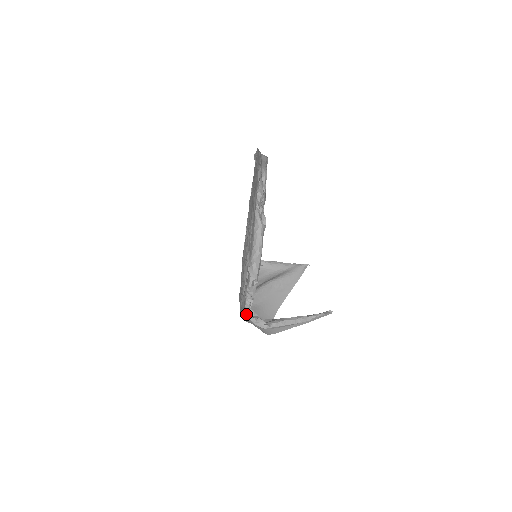
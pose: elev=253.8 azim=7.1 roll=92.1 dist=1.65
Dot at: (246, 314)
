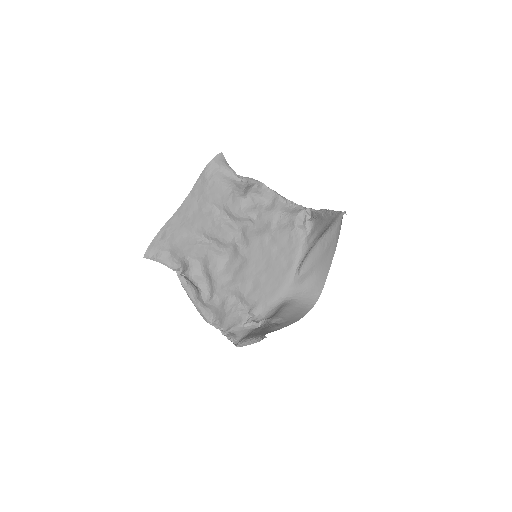
Dot at: (229, 334)
